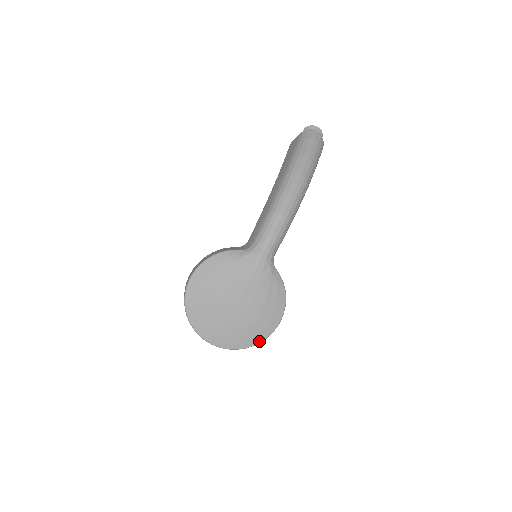
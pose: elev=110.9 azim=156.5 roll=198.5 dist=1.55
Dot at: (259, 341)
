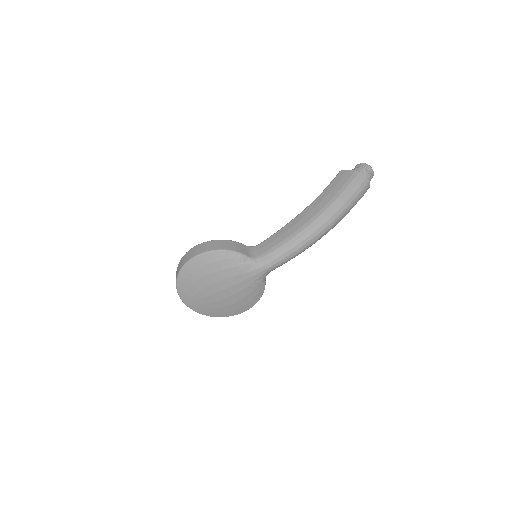
Dot at: (220, 316)
